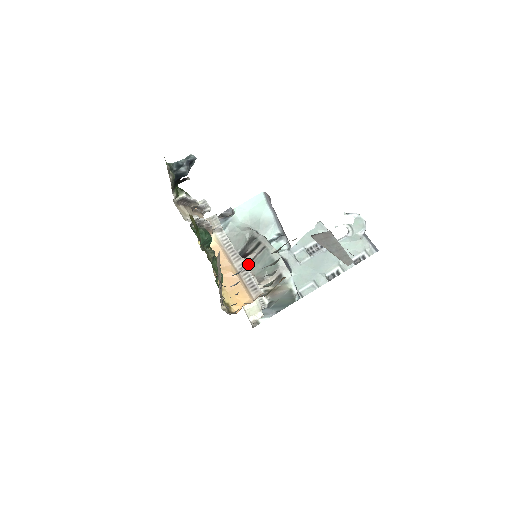
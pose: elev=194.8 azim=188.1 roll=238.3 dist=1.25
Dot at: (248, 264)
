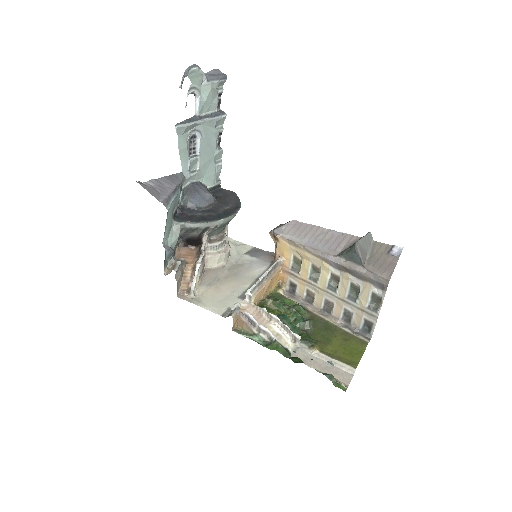
Dot at: (208, 239)
